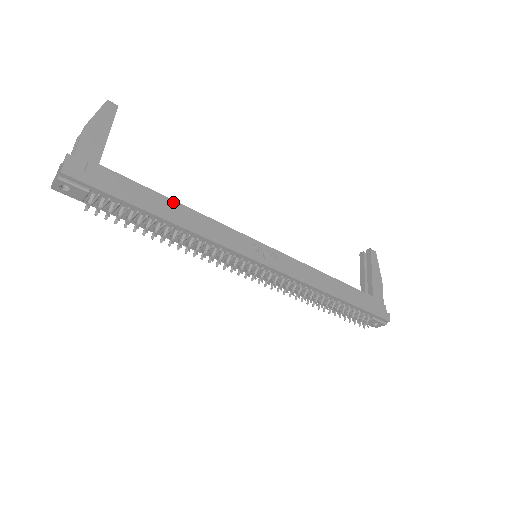
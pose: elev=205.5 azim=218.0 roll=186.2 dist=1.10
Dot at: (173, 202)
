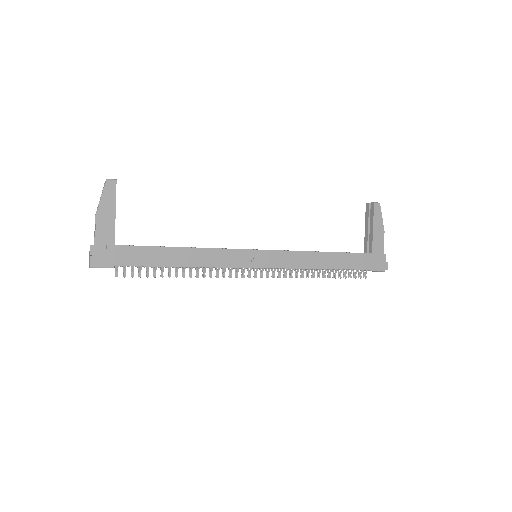
Dot at: (177, 249)
